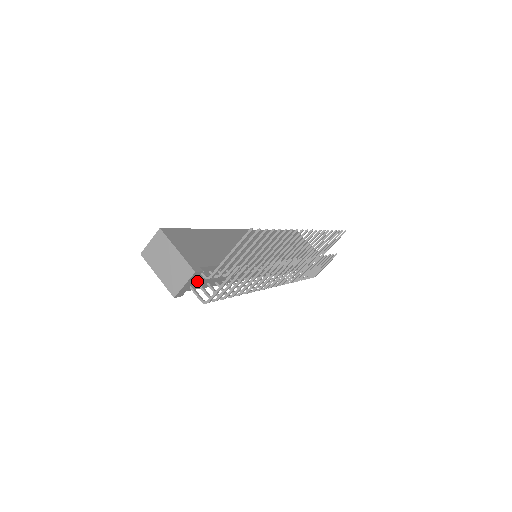
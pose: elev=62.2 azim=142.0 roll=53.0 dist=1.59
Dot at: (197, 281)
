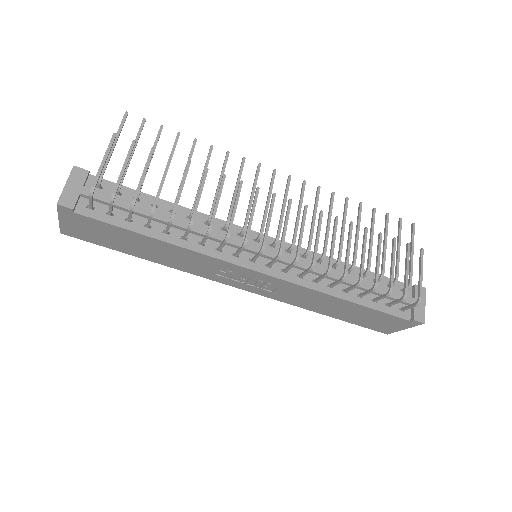
Dot at: occluded
